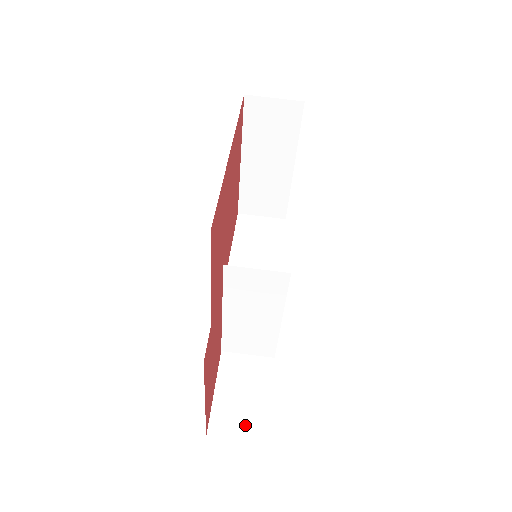
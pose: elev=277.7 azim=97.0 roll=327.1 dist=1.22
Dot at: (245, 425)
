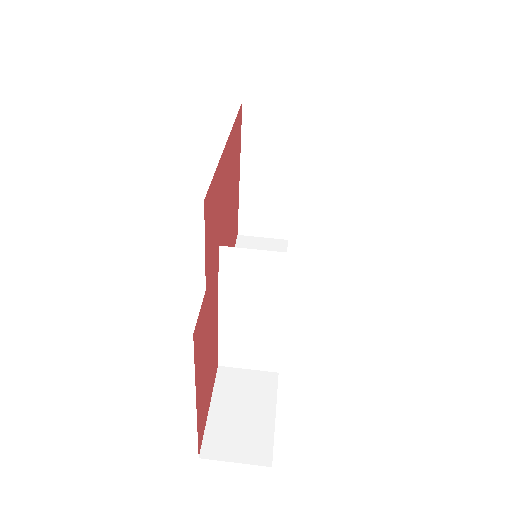
Dot at: (245, 445)
